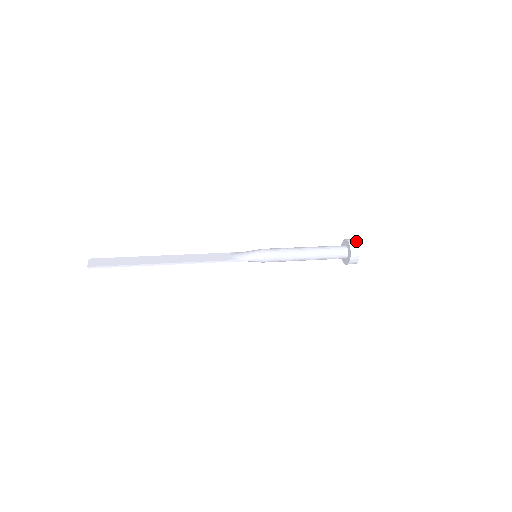
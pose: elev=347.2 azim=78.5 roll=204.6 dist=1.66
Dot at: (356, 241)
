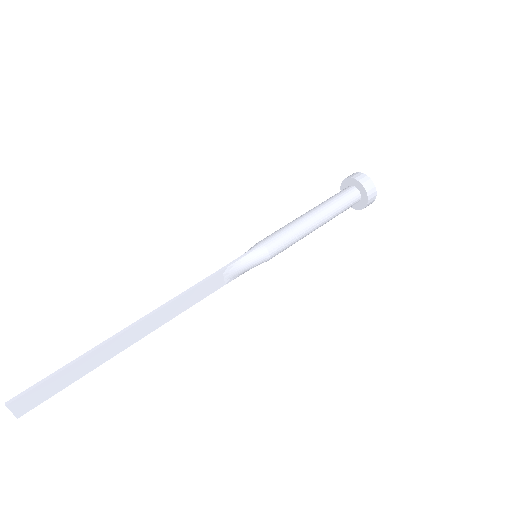
Dot at: occluded
